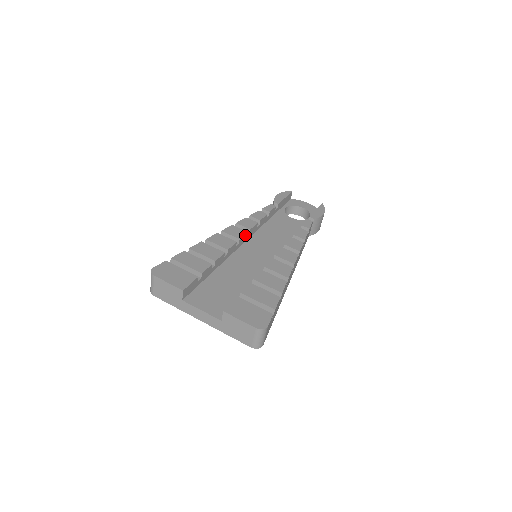
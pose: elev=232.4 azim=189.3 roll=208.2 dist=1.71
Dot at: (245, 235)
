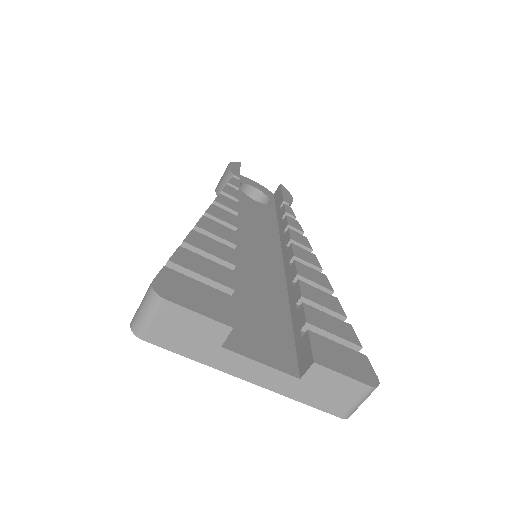
Dot at: (236, 221)
